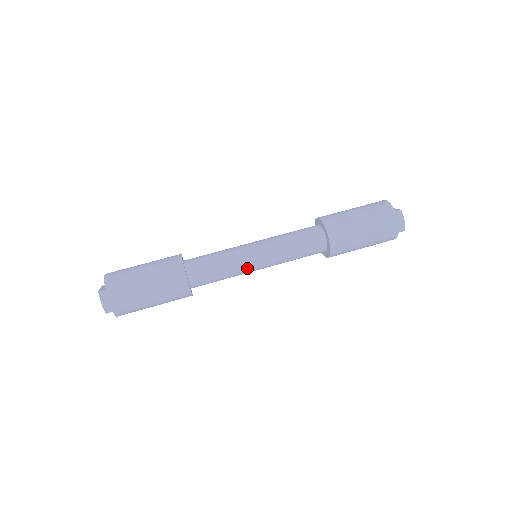
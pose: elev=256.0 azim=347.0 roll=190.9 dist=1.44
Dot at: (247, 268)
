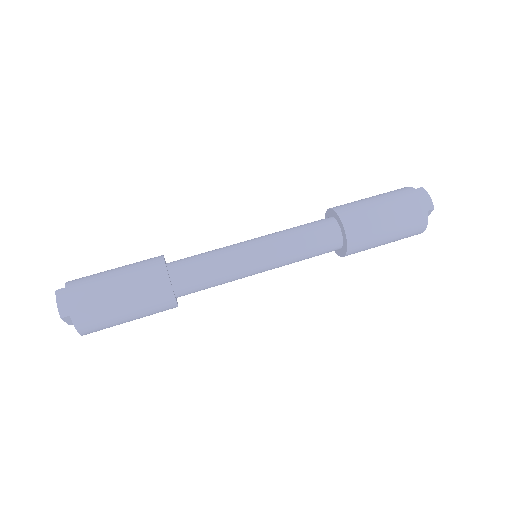
Dot at: (244, 262)
